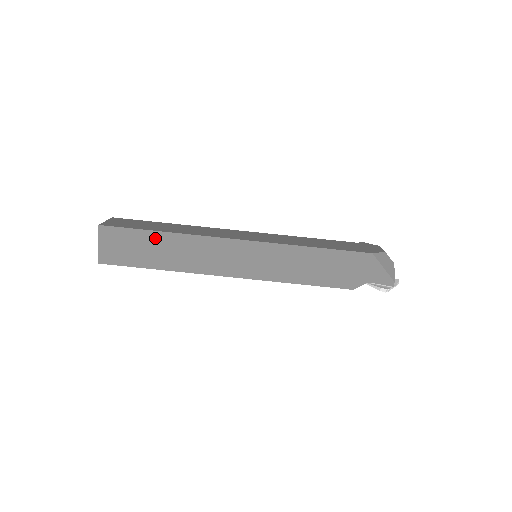
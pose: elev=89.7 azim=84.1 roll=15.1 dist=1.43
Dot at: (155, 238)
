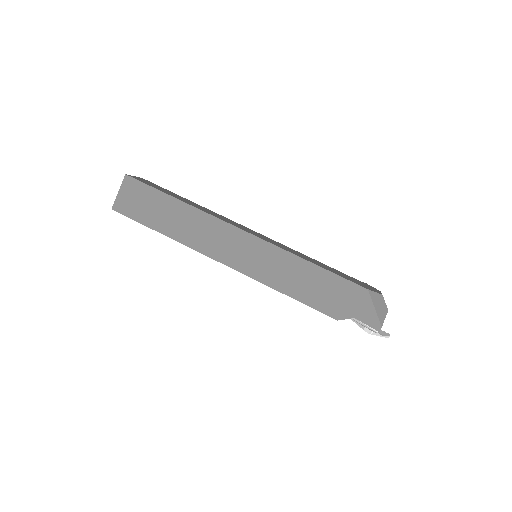
Dot at: (169, 203)
